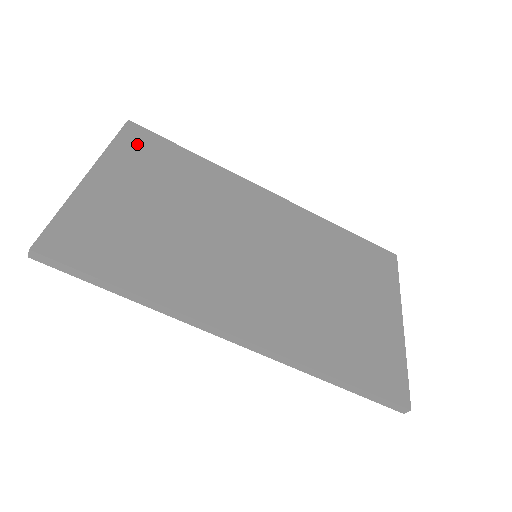
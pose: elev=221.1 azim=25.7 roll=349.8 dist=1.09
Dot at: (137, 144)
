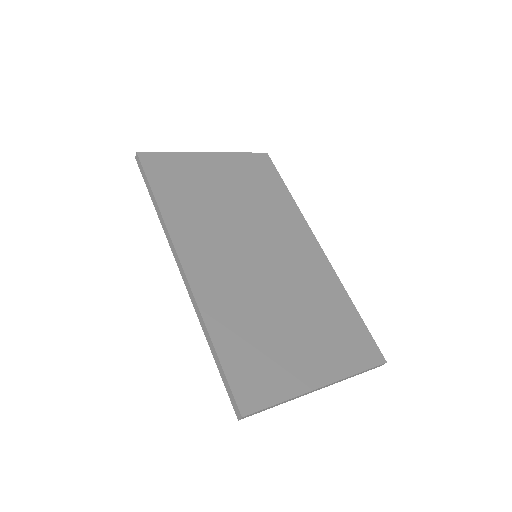
Dot at: (256, 163)
